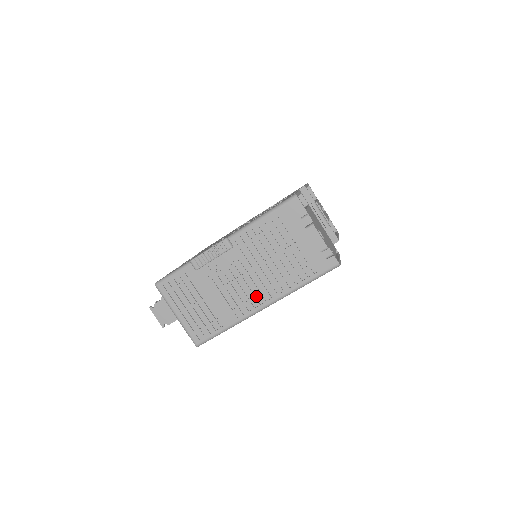
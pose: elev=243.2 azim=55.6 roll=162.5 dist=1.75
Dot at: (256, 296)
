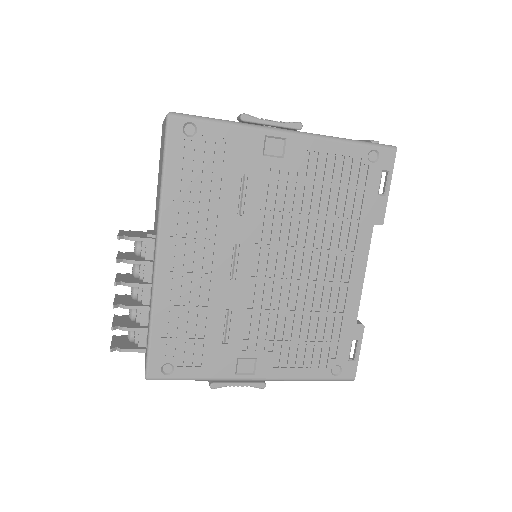
Dot at: occluded
